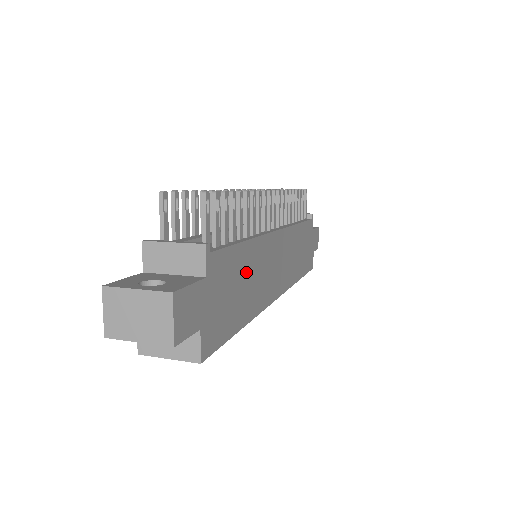
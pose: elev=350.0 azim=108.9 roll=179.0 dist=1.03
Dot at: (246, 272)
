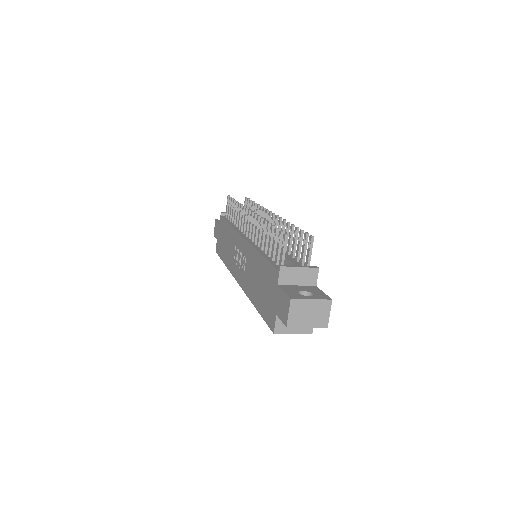
Dot at: occluded
